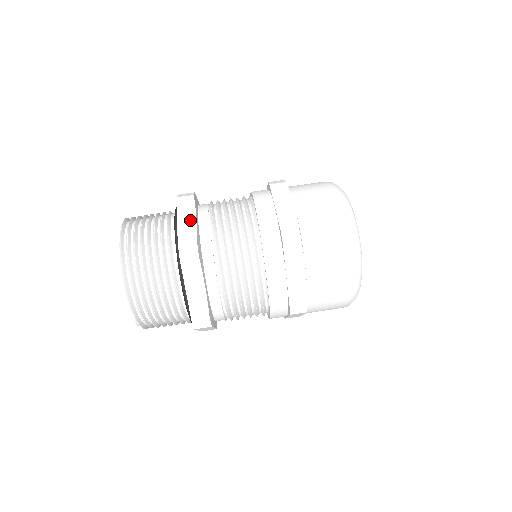
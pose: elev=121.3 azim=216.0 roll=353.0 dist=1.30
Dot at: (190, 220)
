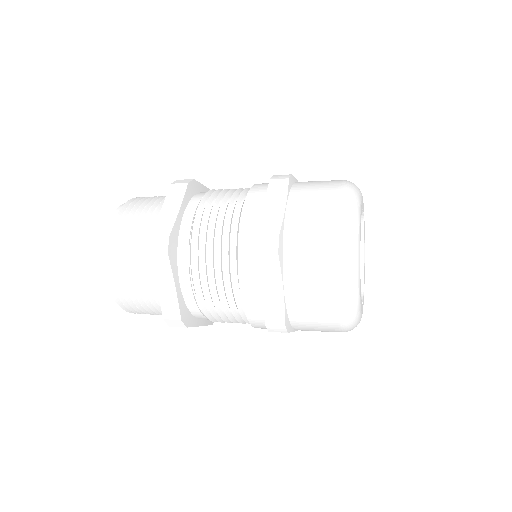
Dot at: (170, 292)
